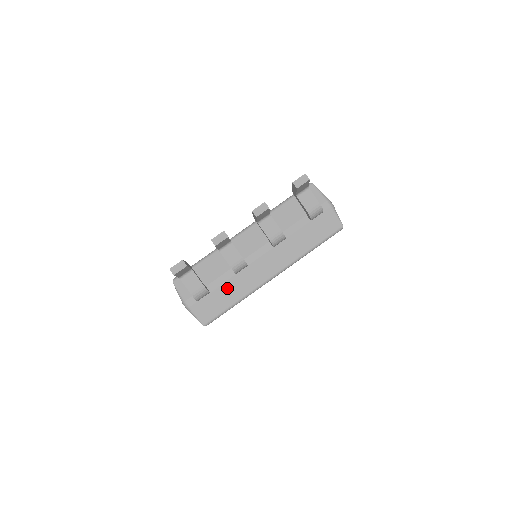
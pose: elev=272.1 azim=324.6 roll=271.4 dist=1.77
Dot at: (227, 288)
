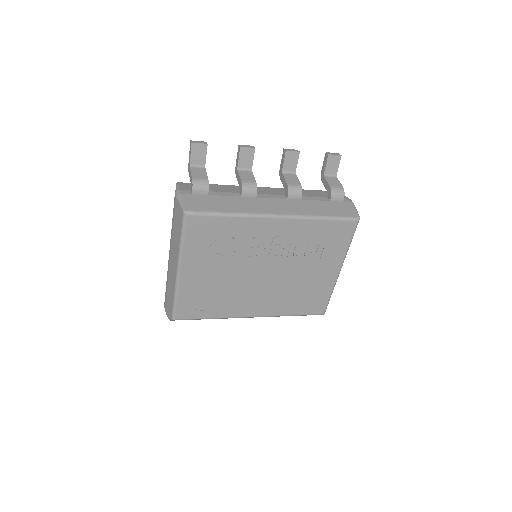
Dot at: (226, 200)
